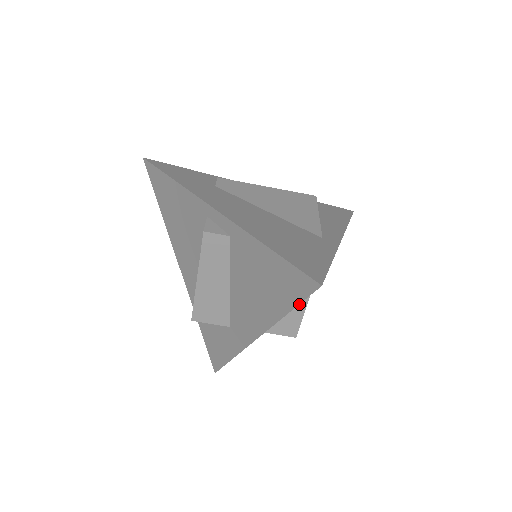
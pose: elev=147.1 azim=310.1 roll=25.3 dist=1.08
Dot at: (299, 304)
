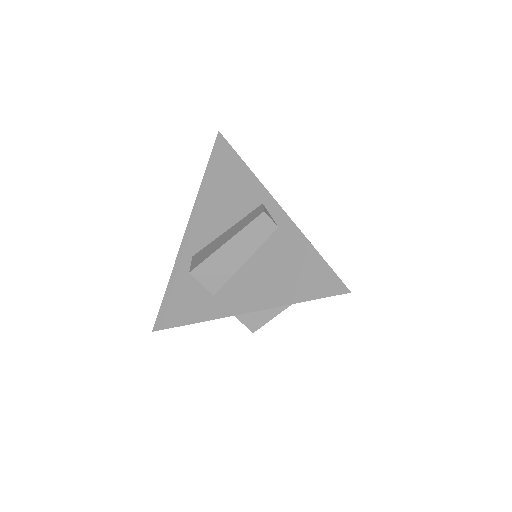
Dot at: (278, 307)
